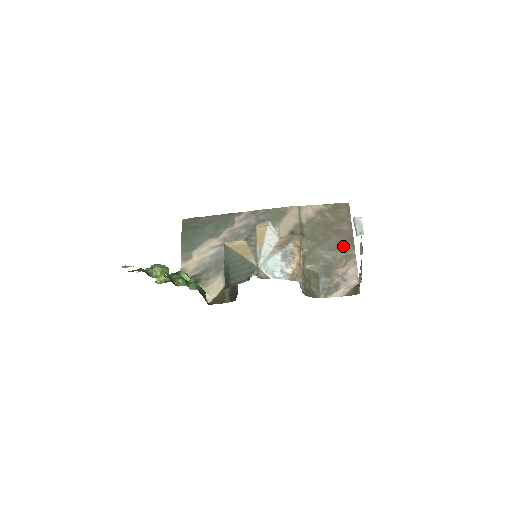
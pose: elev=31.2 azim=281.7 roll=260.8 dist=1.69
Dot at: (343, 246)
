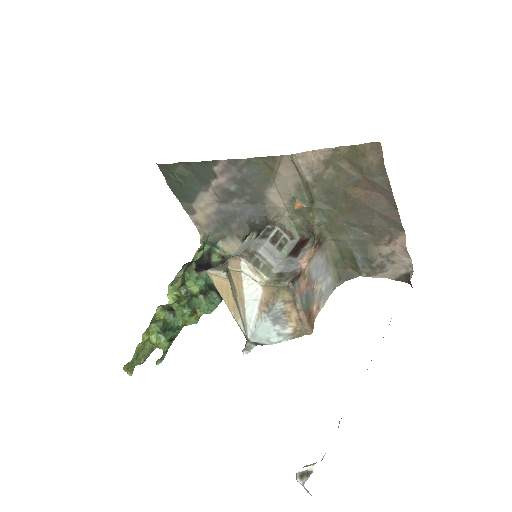
Dot at: (381, 219)
